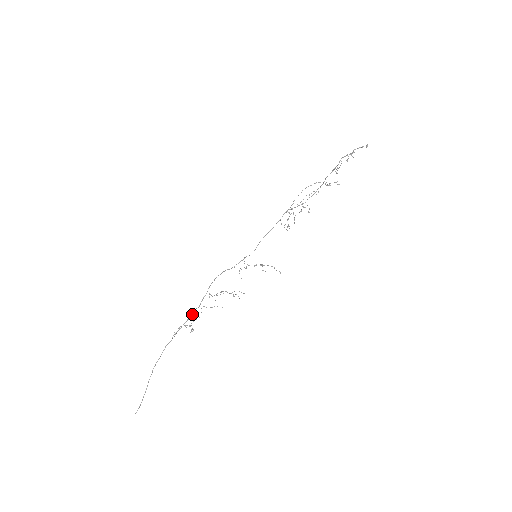
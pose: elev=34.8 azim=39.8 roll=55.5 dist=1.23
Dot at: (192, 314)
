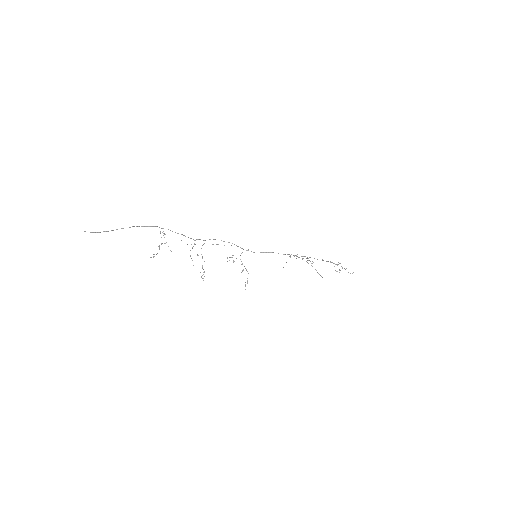
Dot at: (188, 237)
